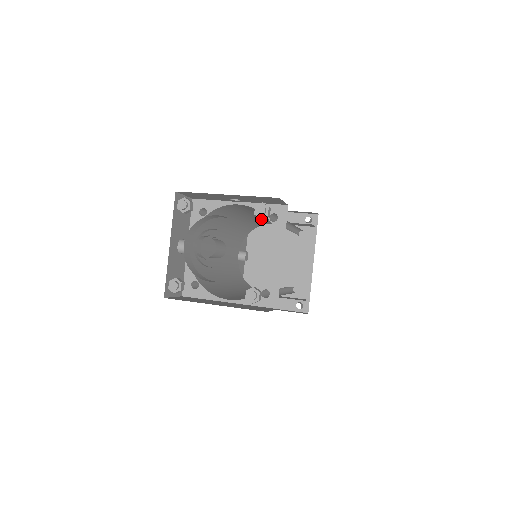
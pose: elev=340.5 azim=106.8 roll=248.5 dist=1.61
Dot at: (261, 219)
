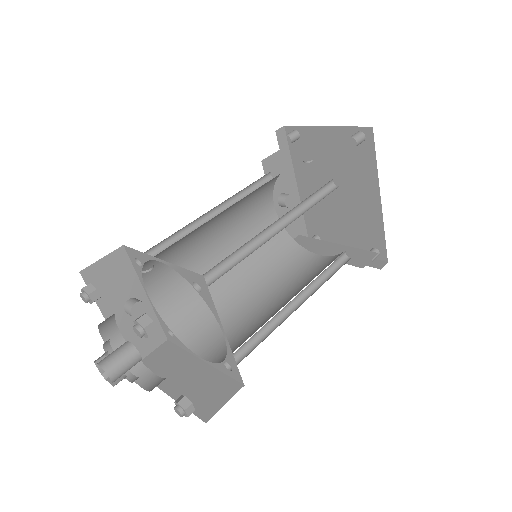
Dot at: occluded
